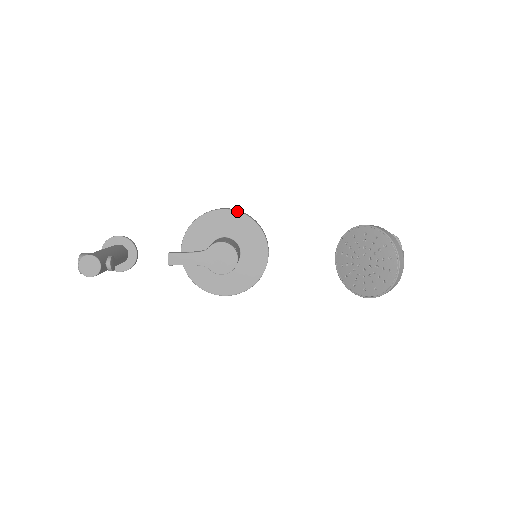
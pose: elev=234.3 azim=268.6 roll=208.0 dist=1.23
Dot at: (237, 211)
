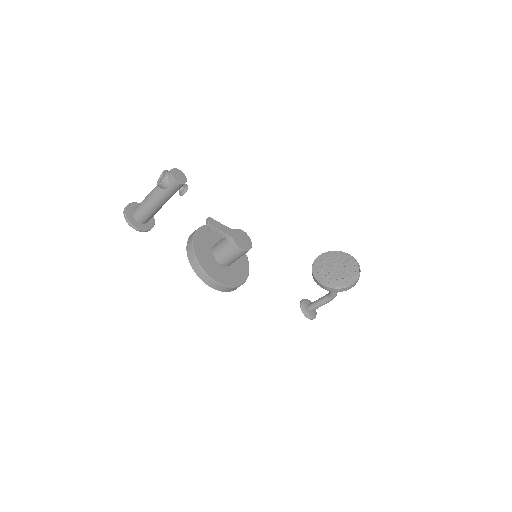
Dot at: occluded
